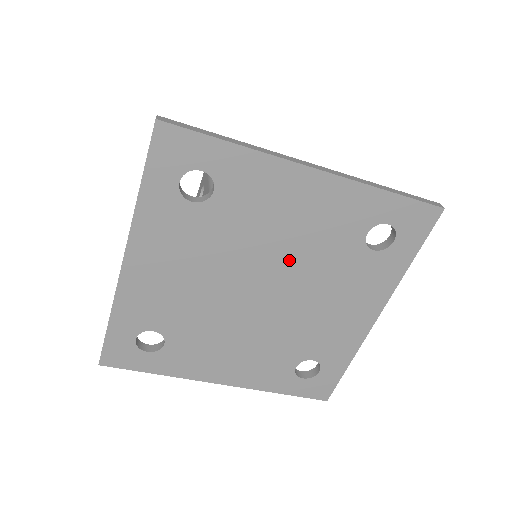
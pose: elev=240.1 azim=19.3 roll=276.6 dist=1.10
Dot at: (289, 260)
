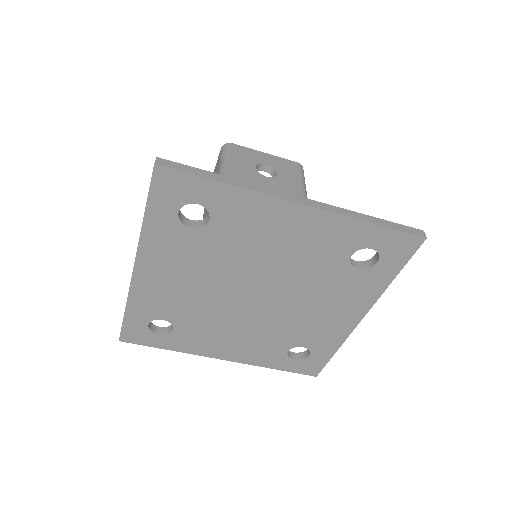
Dot at: (279, 273)
